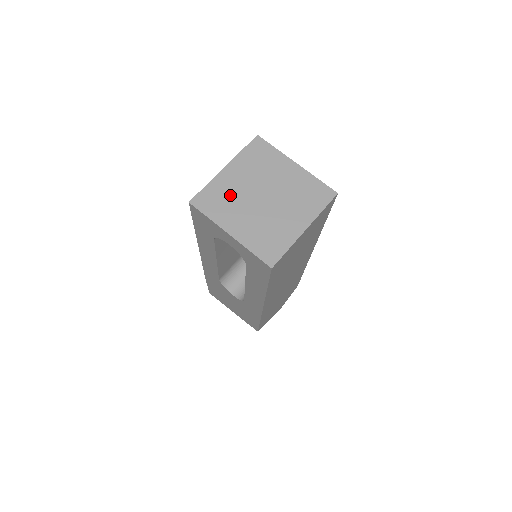
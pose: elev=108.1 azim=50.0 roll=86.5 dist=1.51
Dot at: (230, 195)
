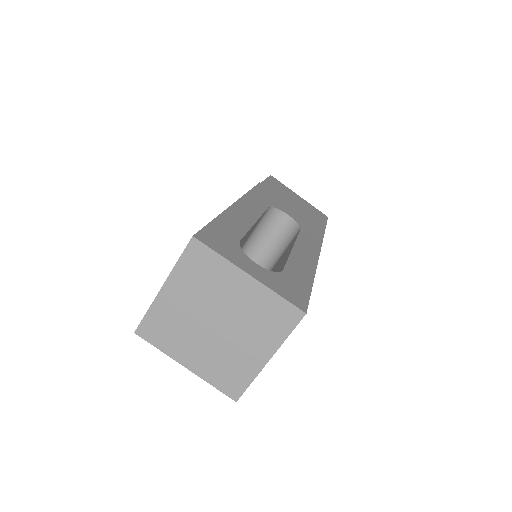
Dot at: (176, 322)
